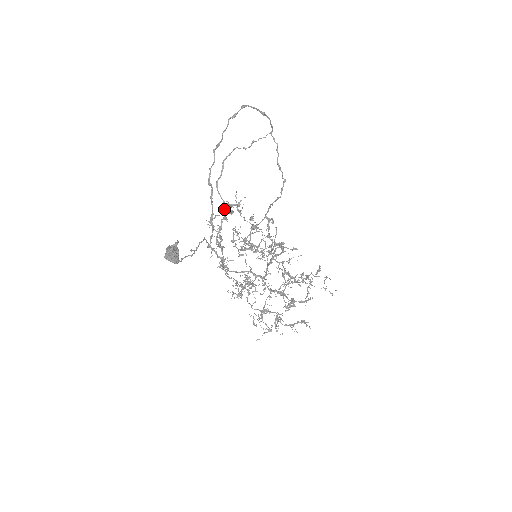
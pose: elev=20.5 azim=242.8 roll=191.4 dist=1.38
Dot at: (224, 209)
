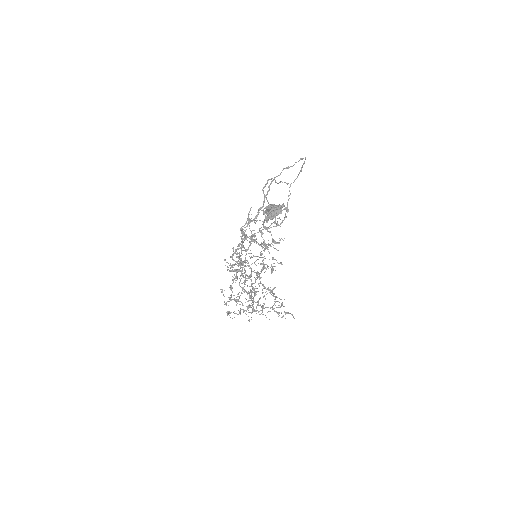
Dot at: occluded
